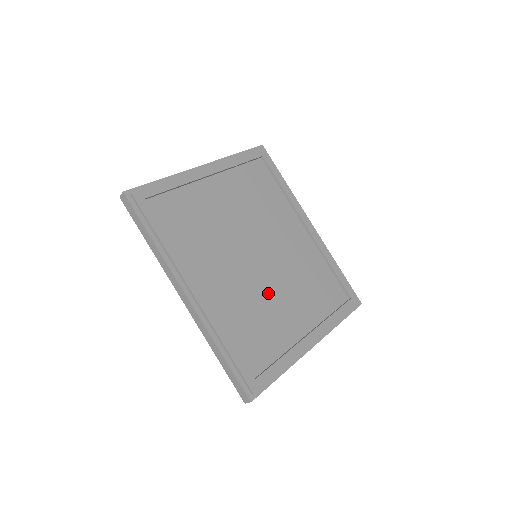
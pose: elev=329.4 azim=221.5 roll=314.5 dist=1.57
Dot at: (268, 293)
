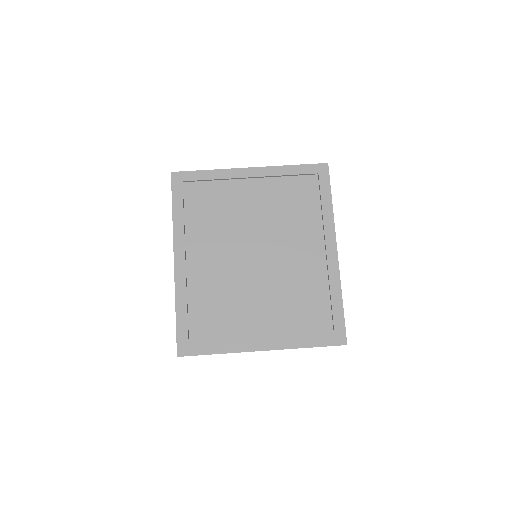
Dot at: (248, 289)
